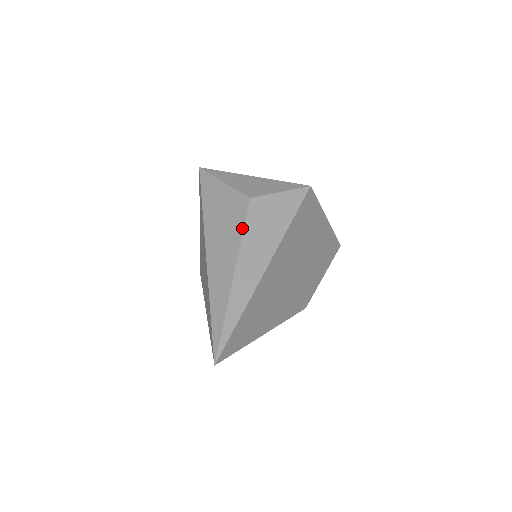
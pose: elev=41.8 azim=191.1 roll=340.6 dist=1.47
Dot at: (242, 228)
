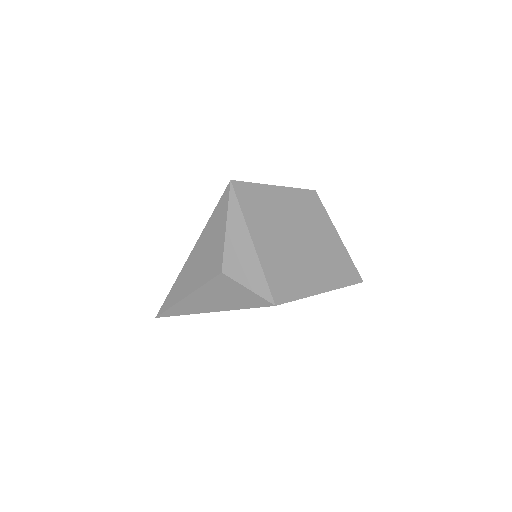
Dot at: (204, 282)
